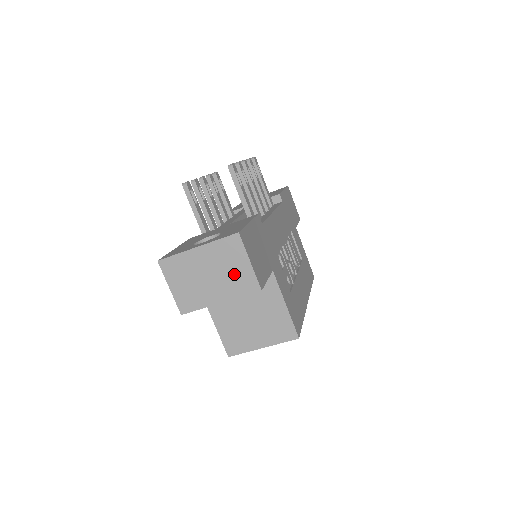
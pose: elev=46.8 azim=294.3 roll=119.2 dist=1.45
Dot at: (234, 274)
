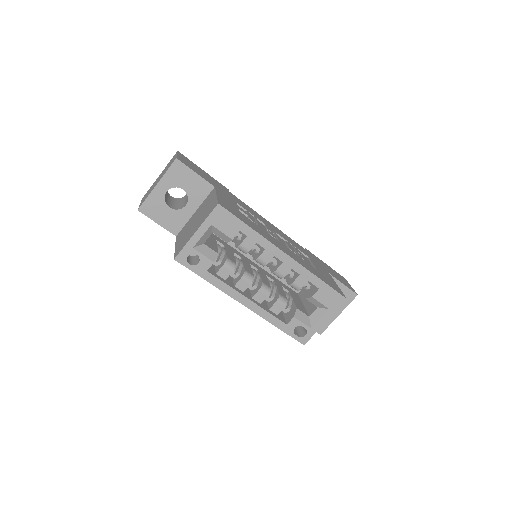
Dot at: (168, 166)
